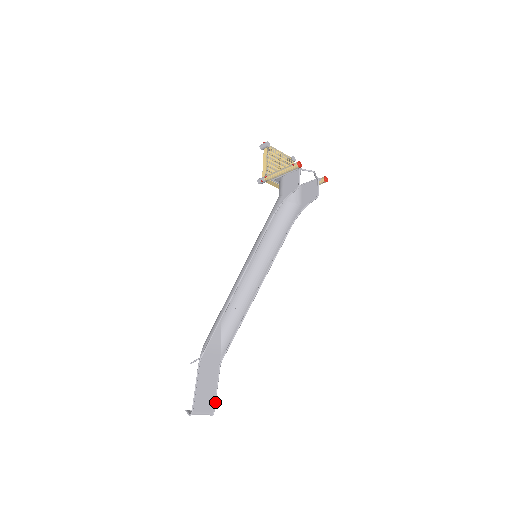
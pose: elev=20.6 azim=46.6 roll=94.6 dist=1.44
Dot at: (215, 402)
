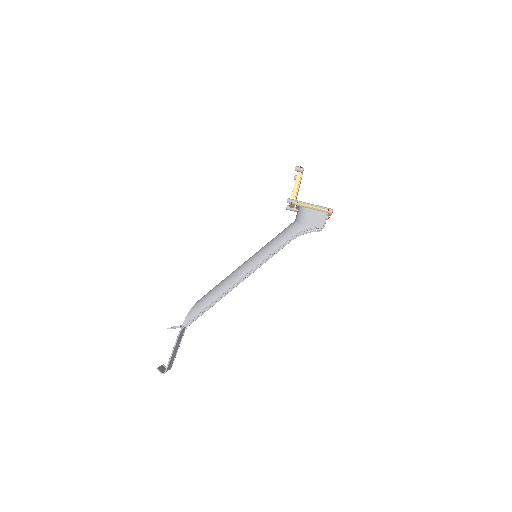
Dot at: (174, 359)
